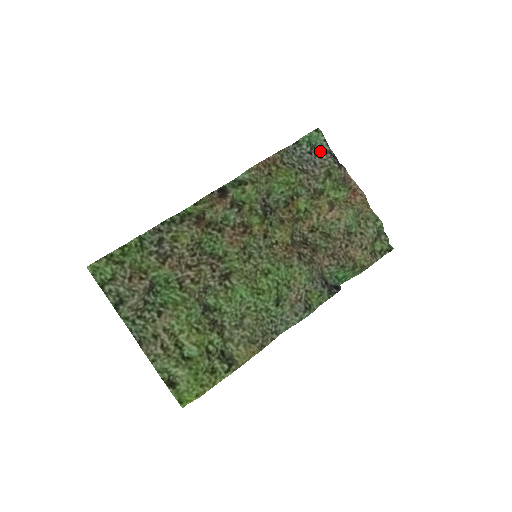
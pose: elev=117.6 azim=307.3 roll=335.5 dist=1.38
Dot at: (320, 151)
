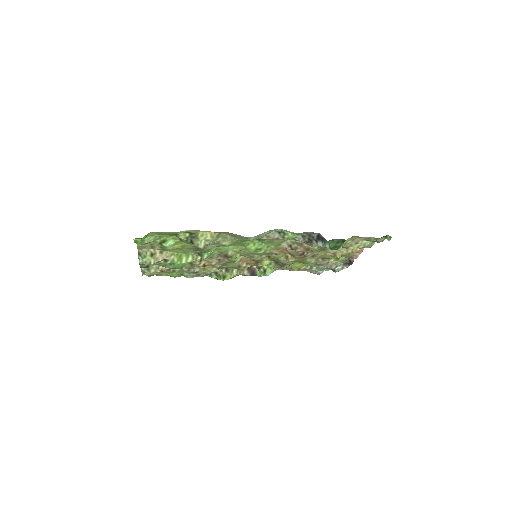
Dot at: (339, 269)
